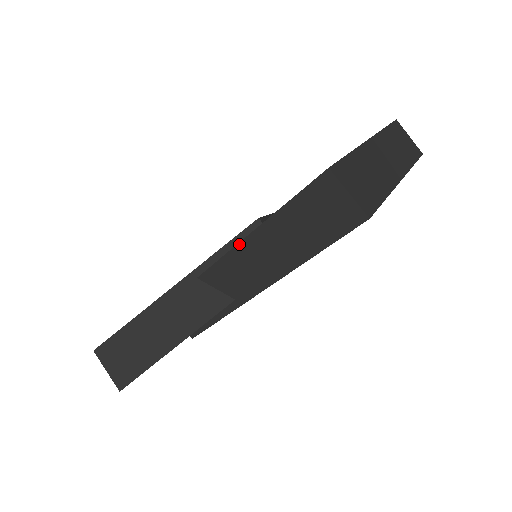
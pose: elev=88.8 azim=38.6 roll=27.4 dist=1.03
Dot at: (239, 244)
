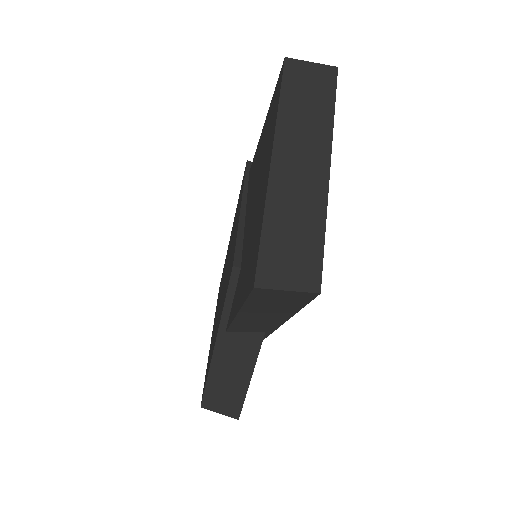
Dot at: (235, 320)
